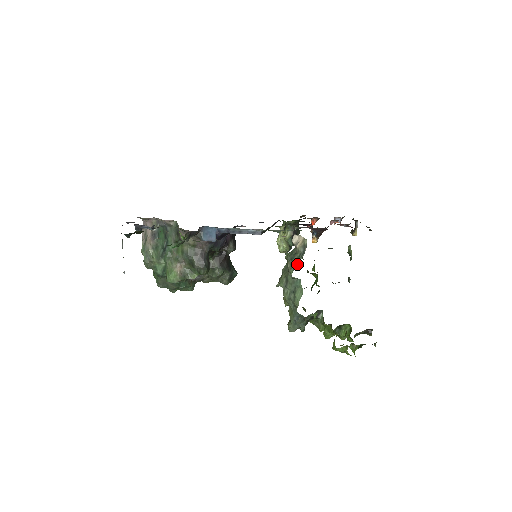
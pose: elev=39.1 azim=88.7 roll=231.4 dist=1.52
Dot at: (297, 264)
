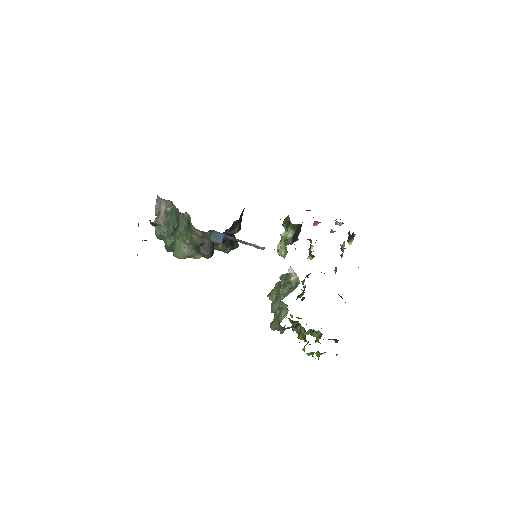
Dot at: (287, 295)
